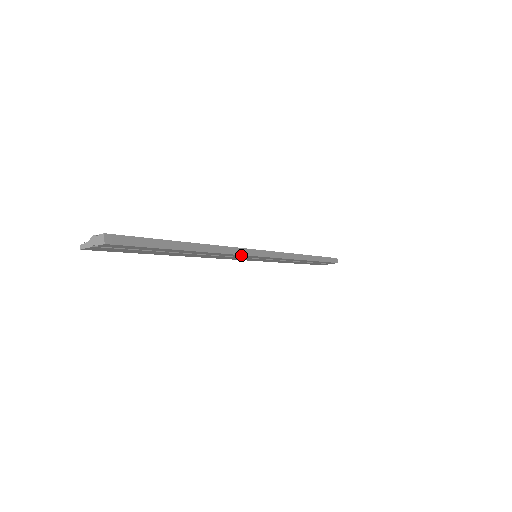
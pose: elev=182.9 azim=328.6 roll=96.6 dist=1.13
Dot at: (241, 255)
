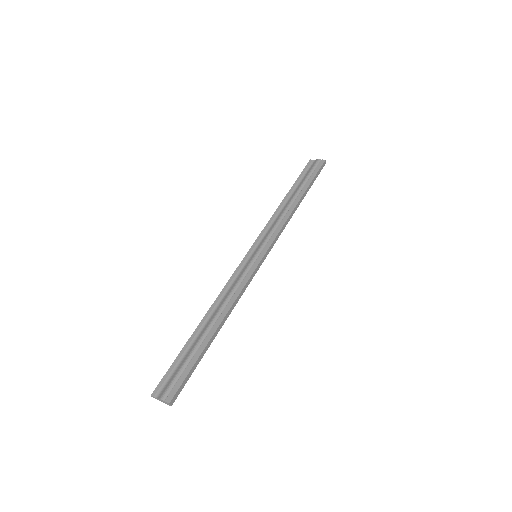
Dot at: (247, 285)
